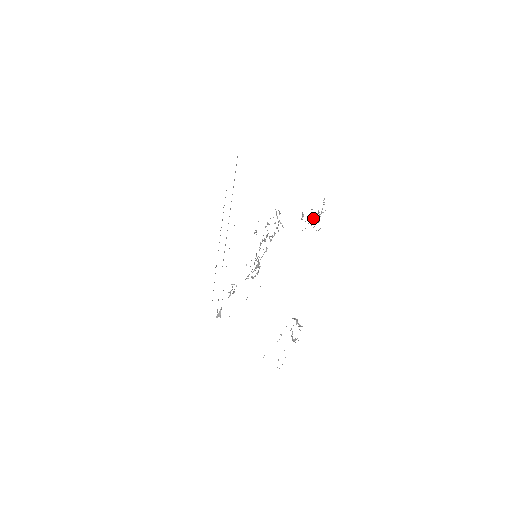
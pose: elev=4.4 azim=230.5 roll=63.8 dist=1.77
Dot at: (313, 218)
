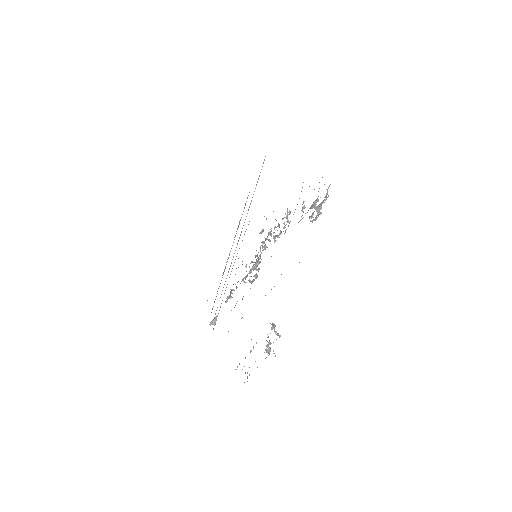
Dot at: (312, 208)
